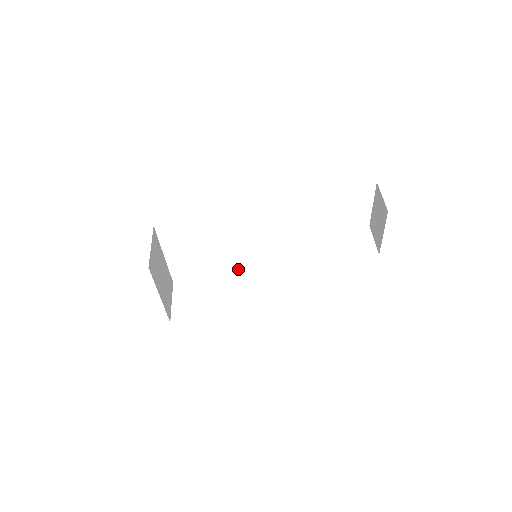
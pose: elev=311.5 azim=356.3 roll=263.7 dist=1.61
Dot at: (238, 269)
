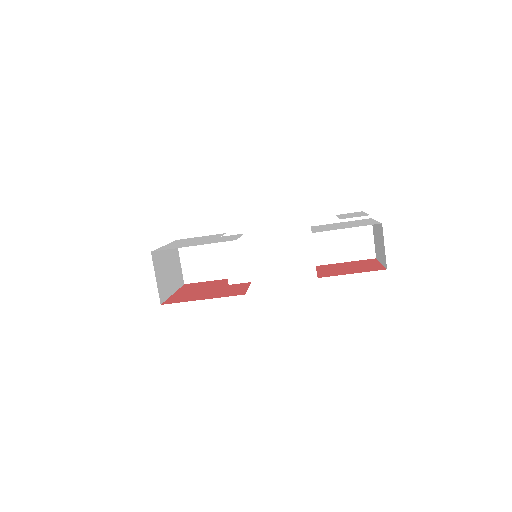
Dot at: (239, 253)
